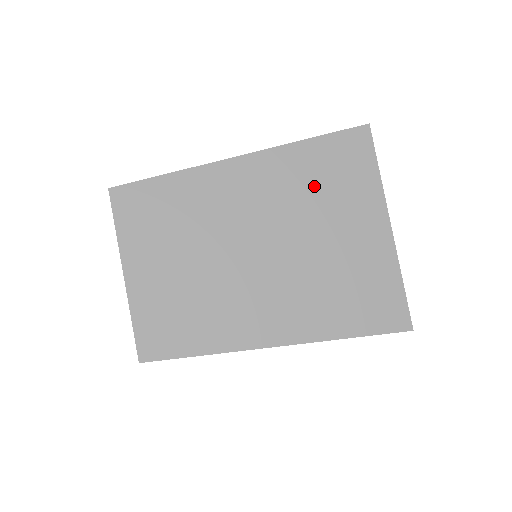
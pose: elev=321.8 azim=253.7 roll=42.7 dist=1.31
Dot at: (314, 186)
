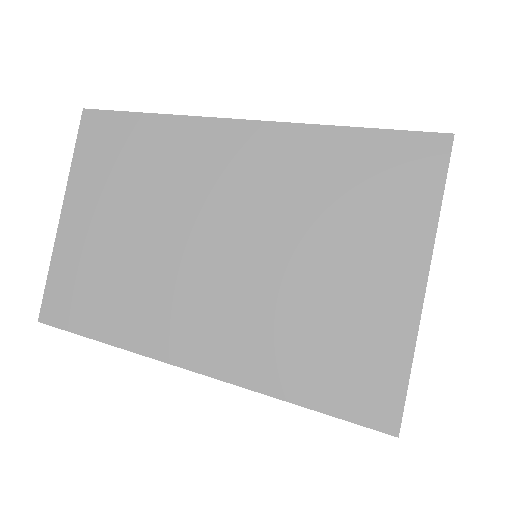
Dot at: occluded
